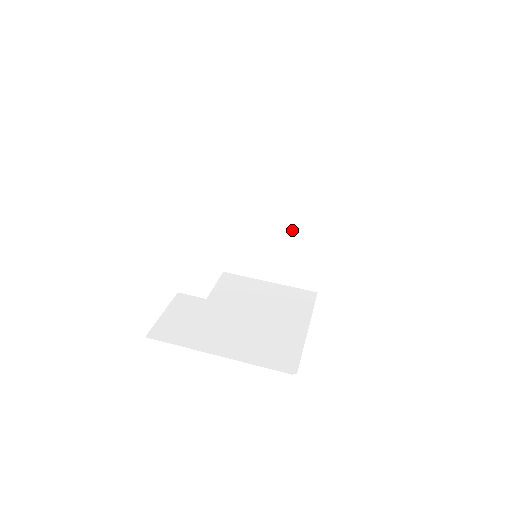
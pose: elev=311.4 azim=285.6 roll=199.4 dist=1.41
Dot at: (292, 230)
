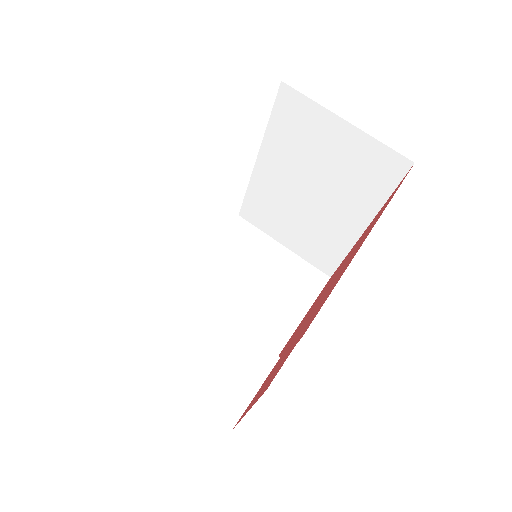
Dot at: (323, 211)
